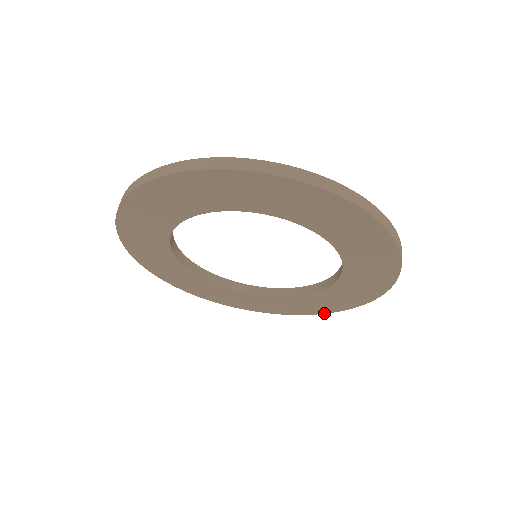
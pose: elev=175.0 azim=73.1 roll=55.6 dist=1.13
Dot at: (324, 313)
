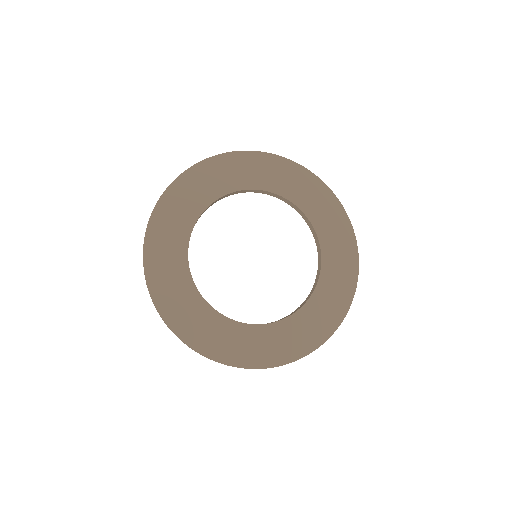
Dot at: (287, 363)
